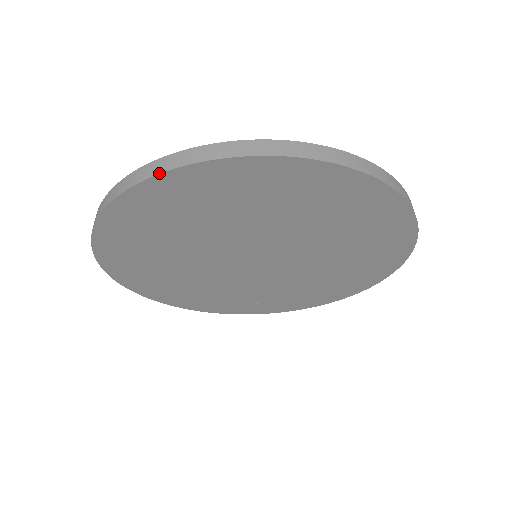
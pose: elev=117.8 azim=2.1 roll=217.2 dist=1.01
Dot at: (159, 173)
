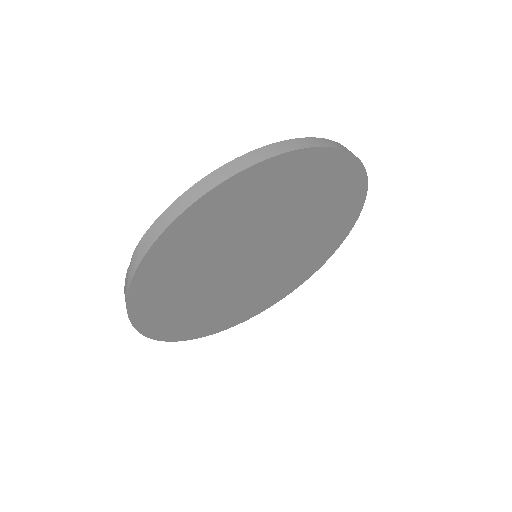
Dot at: (302, 148)
